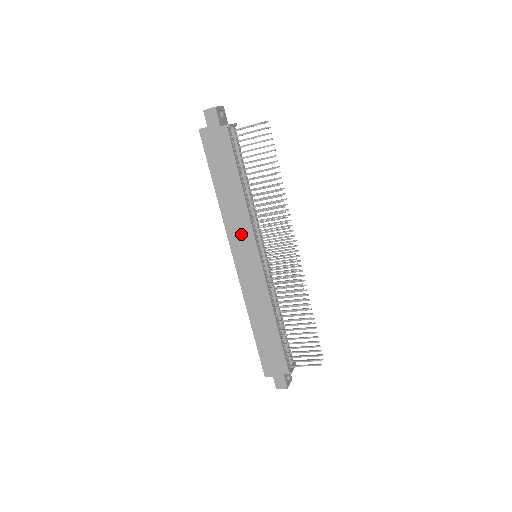
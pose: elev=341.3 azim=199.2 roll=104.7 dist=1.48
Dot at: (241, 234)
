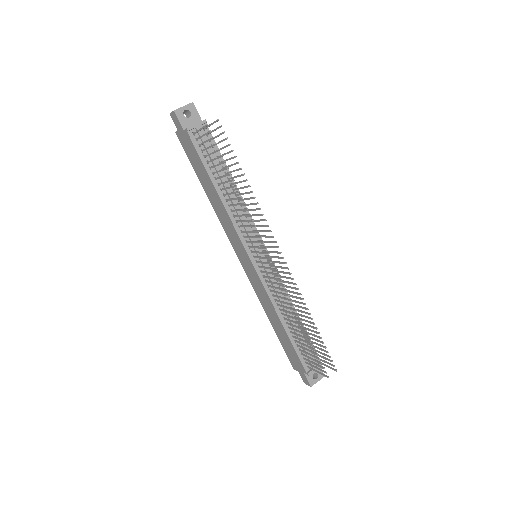
Dot at: (233, 236)
